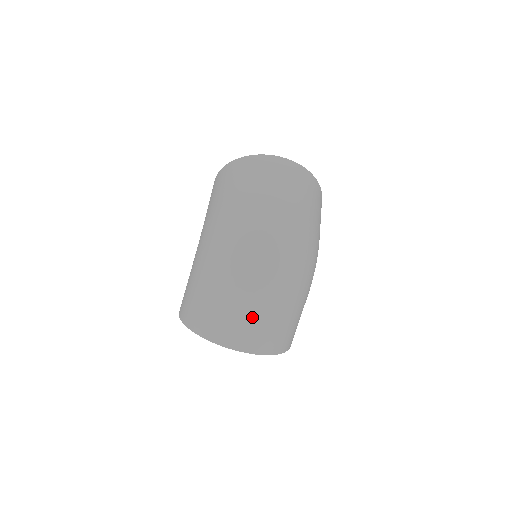
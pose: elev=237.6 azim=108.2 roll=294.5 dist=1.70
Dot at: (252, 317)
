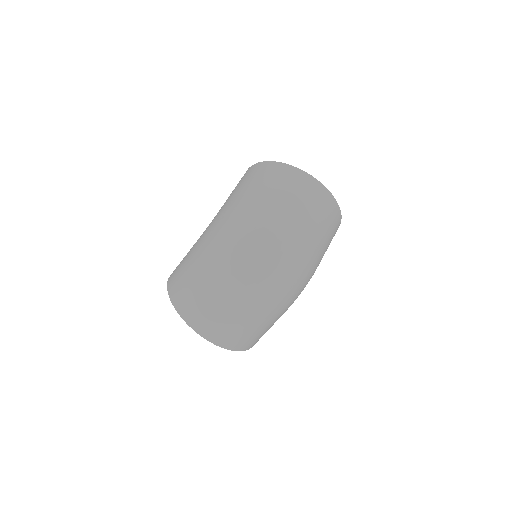
Dot at: (226, 316)
